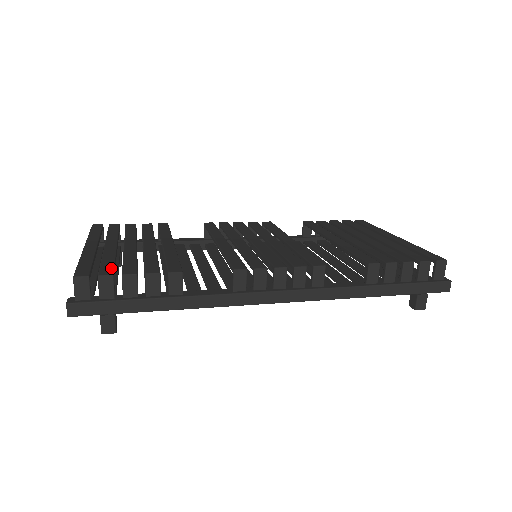
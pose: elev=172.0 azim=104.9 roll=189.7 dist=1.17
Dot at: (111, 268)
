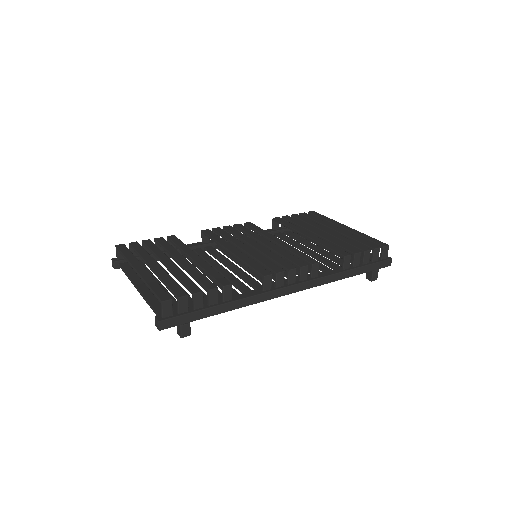
Dot at: (180, 289)
